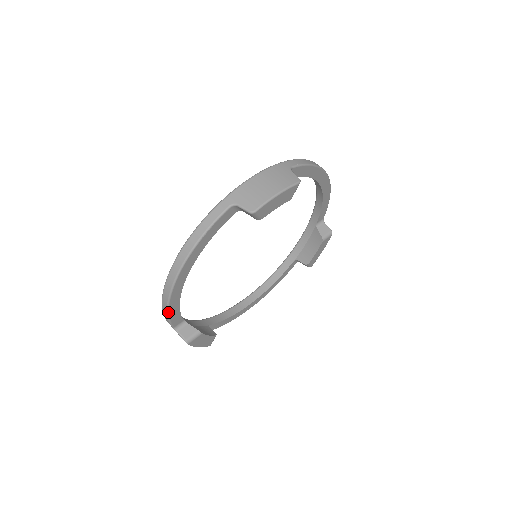
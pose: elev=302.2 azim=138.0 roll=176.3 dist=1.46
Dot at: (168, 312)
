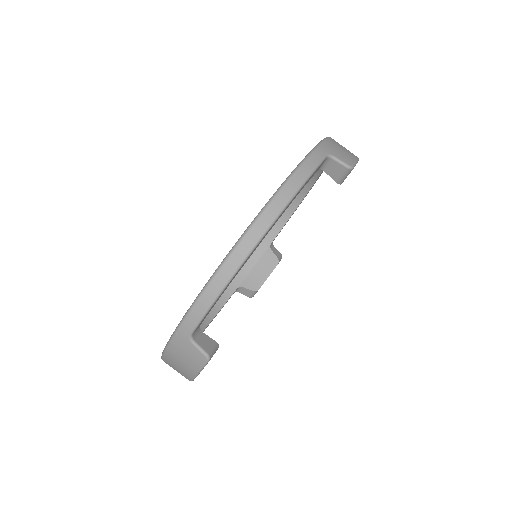
Dot at: (217, 297)
